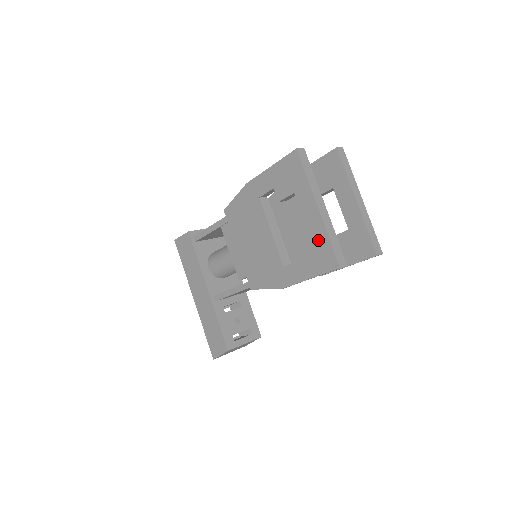
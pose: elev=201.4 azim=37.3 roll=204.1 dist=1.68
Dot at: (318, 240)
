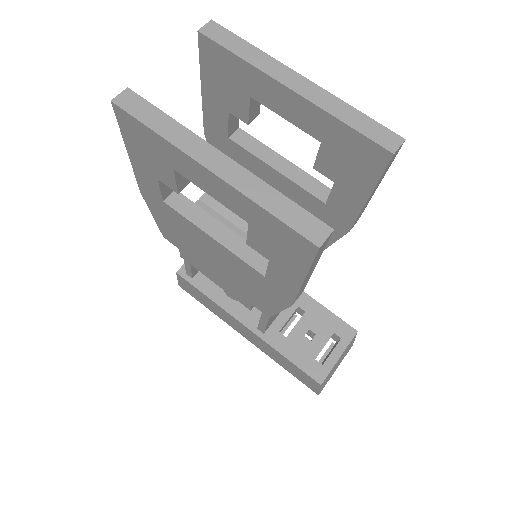
Dot at: (256, 220)
